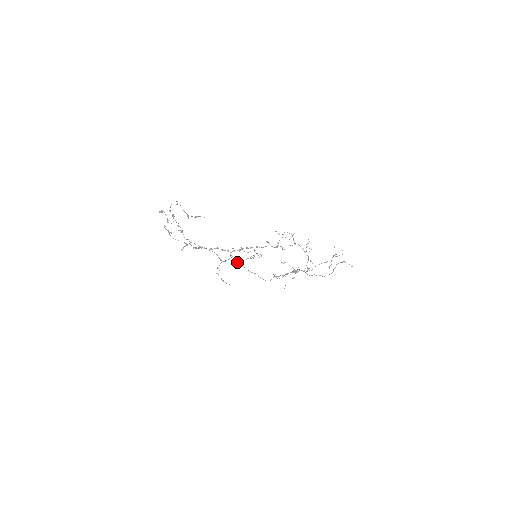
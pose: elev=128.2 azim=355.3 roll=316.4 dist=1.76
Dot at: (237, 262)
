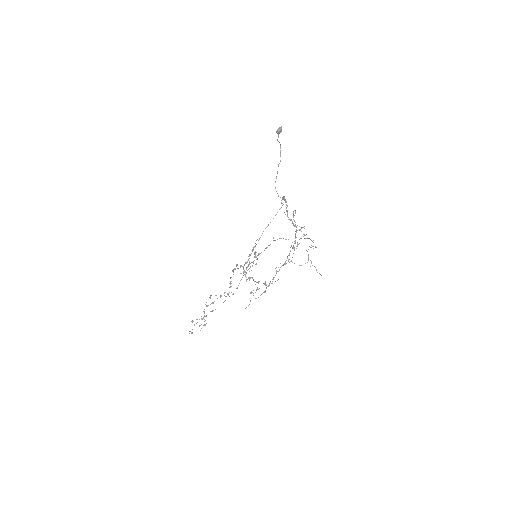
Dot at: occluded
